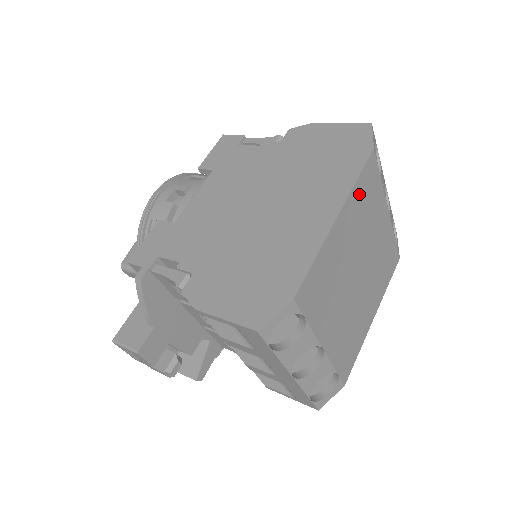
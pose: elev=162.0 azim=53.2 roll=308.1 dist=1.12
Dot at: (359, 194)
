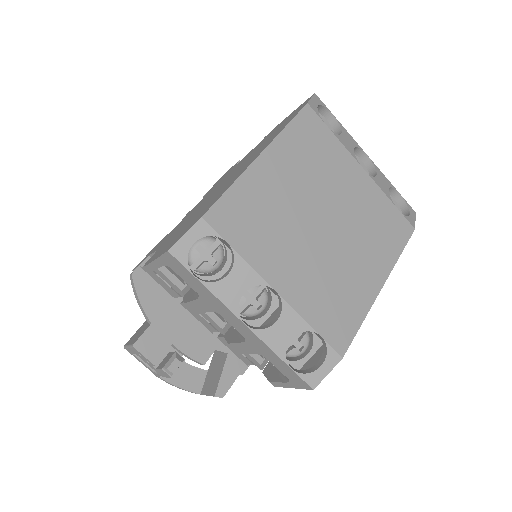
Dot at: (295, 141)
